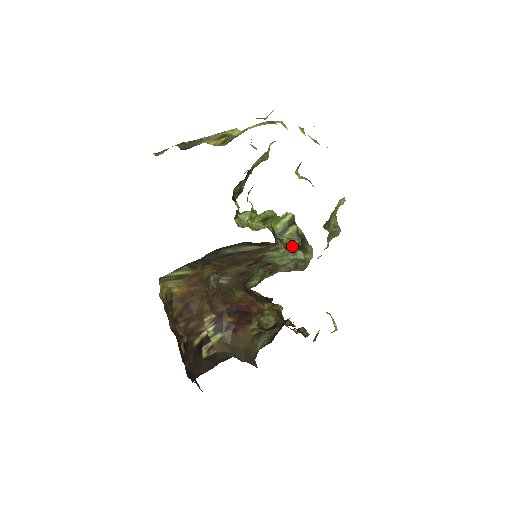
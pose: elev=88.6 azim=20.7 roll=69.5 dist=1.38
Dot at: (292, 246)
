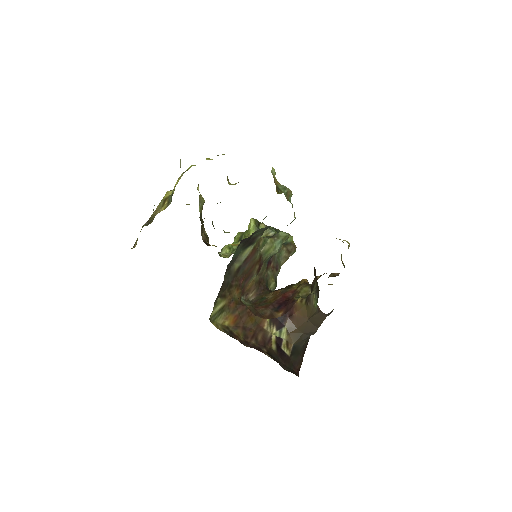
Dot at: occluded
